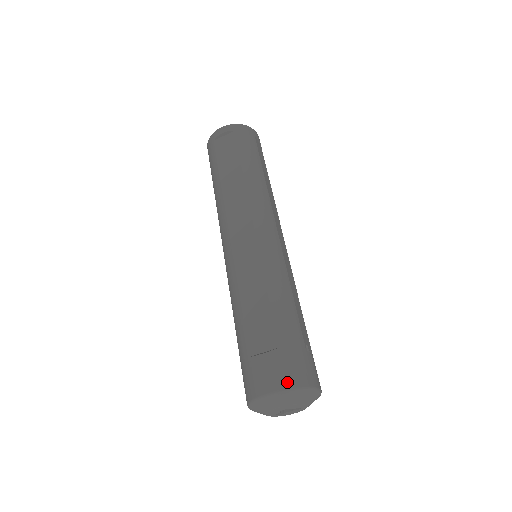
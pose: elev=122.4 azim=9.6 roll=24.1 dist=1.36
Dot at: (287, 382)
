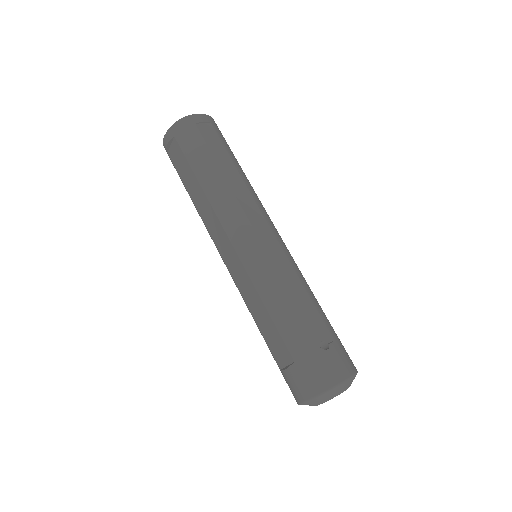
Dot at: (311, 391)
